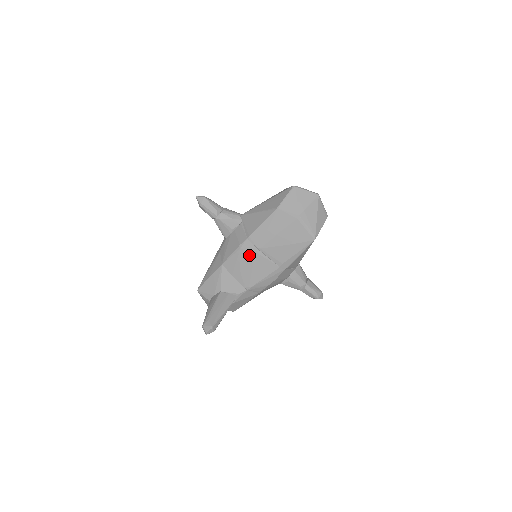
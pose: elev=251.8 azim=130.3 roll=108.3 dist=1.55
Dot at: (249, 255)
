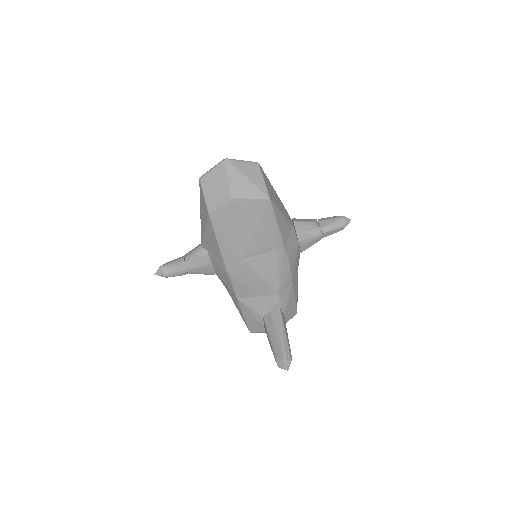
Dot at: (242, 271)
